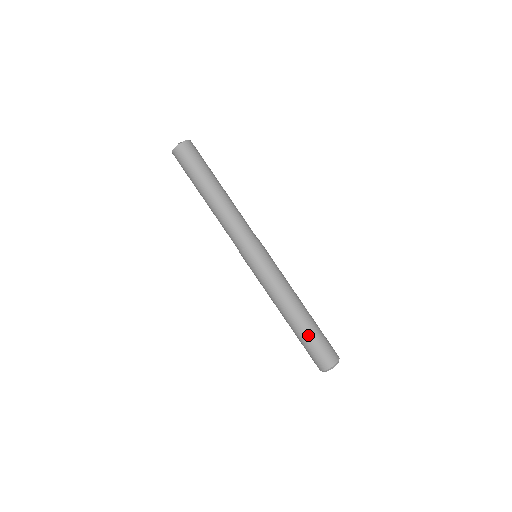
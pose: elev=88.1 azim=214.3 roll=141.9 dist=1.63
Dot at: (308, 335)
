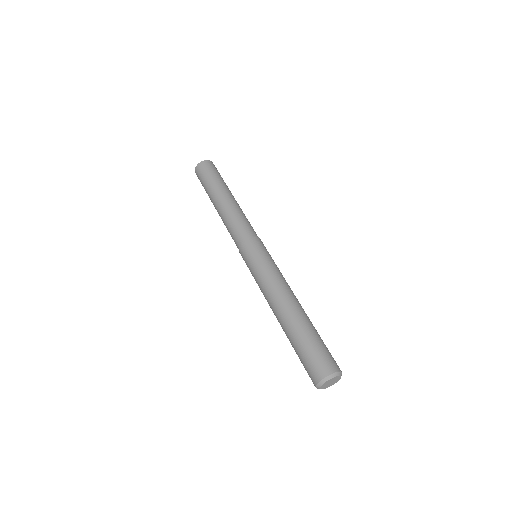
Dot at: (294, 339)
